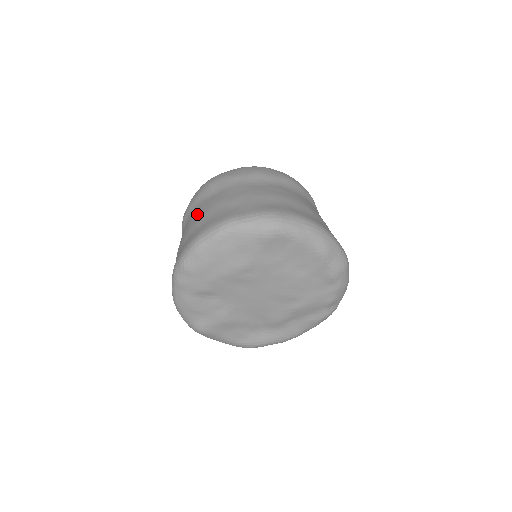
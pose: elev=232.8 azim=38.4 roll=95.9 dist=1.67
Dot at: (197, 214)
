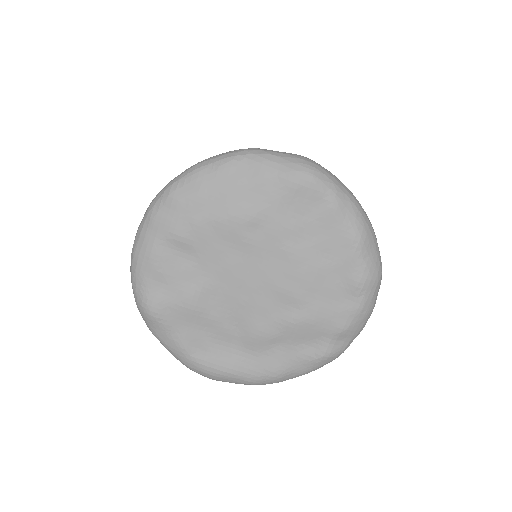
Dot at: occluded
